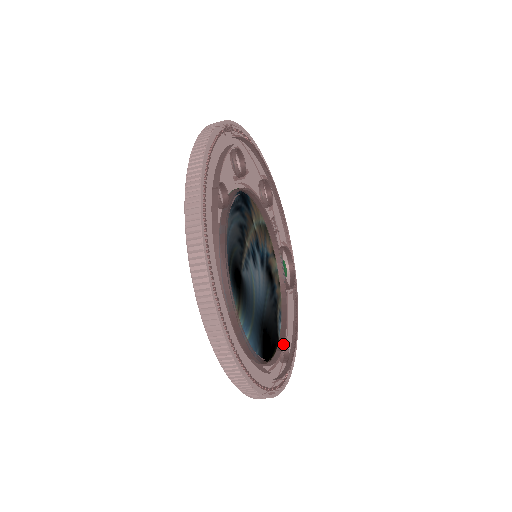
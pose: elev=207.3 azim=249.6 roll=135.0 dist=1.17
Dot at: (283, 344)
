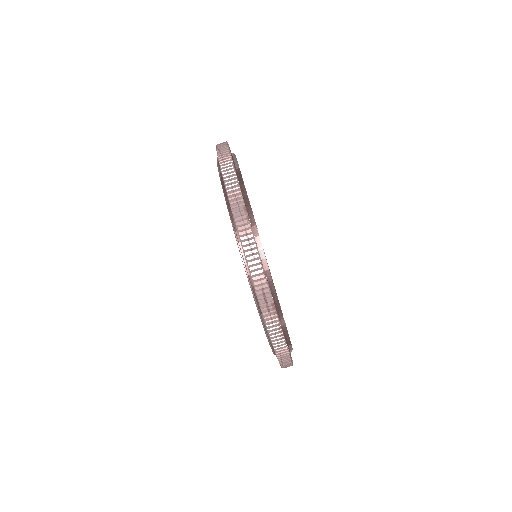
Dot at: occluded
